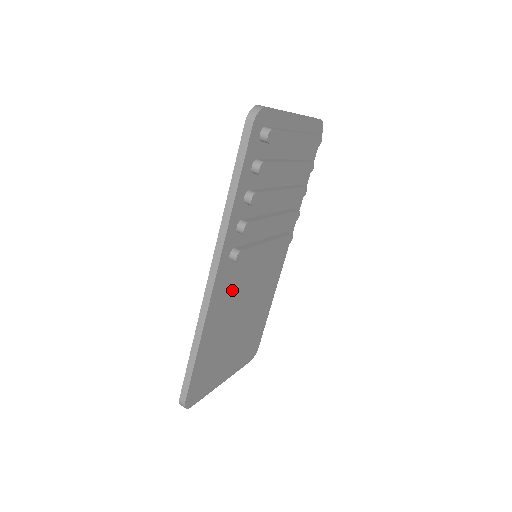
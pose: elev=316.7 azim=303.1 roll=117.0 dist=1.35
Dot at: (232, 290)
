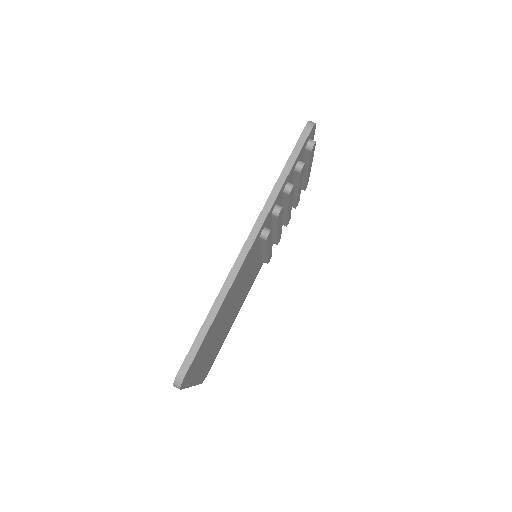
Dot at: (244, 272)
